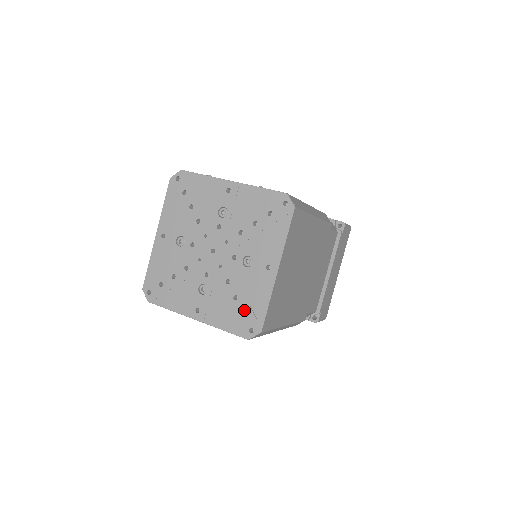
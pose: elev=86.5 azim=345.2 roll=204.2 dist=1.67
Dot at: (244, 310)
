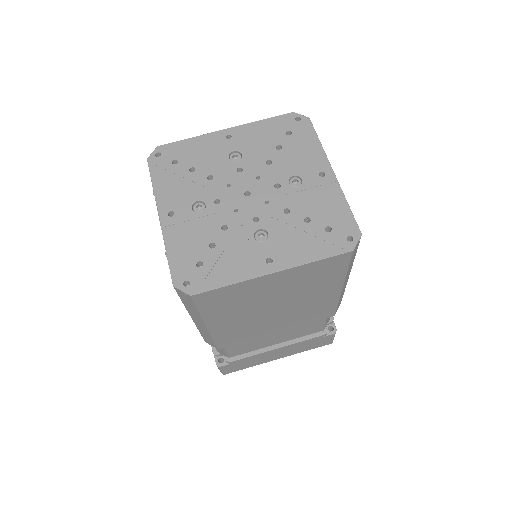
Dot at: (205, 262)
